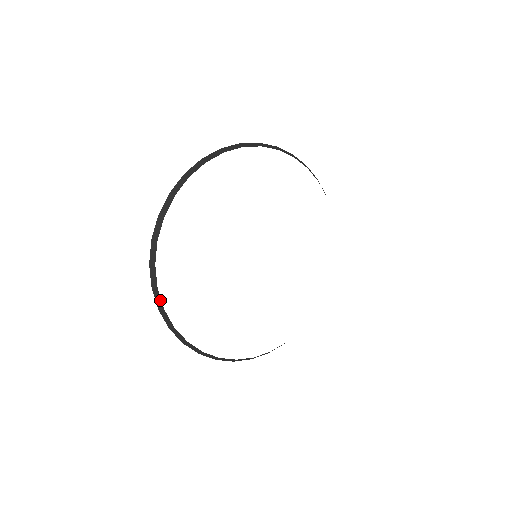
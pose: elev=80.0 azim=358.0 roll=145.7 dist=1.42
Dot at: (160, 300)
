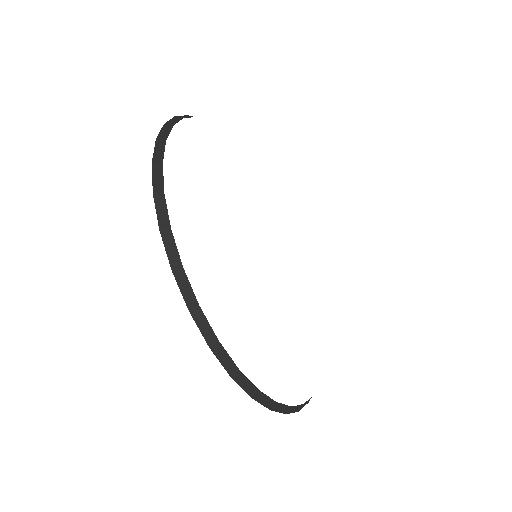
Dot at: (267, 398)
